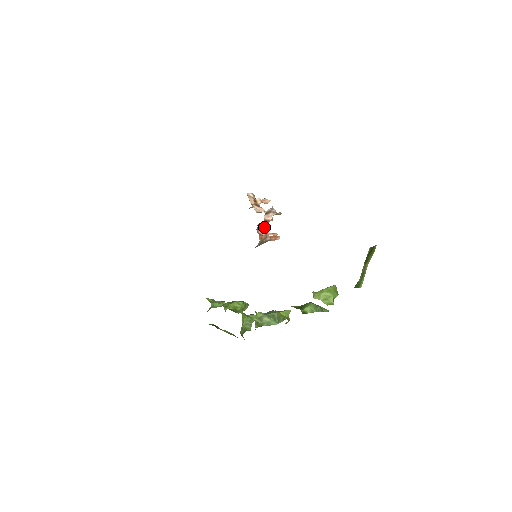
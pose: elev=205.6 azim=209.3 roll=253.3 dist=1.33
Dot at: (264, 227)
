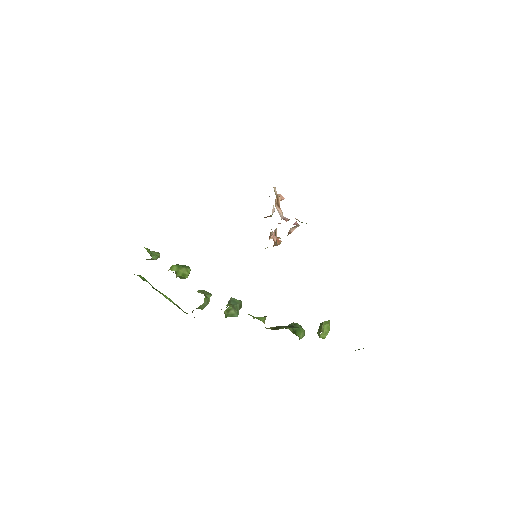
Dot at: (276, 231)
